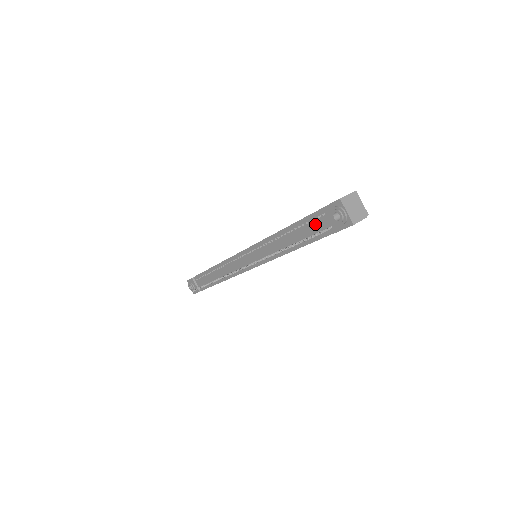
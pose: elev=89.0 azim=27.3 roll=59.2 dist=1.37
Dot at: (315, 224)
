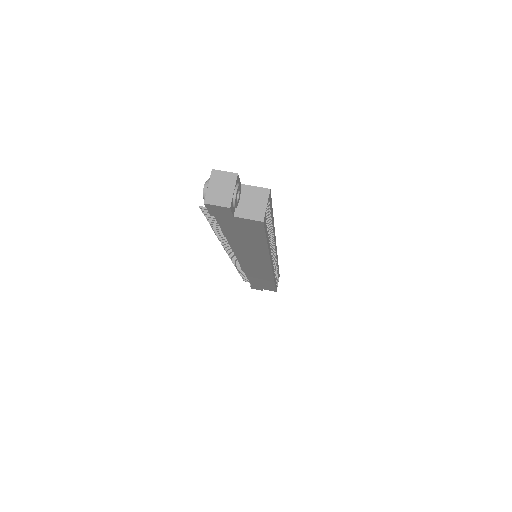
Dot at: occluded
